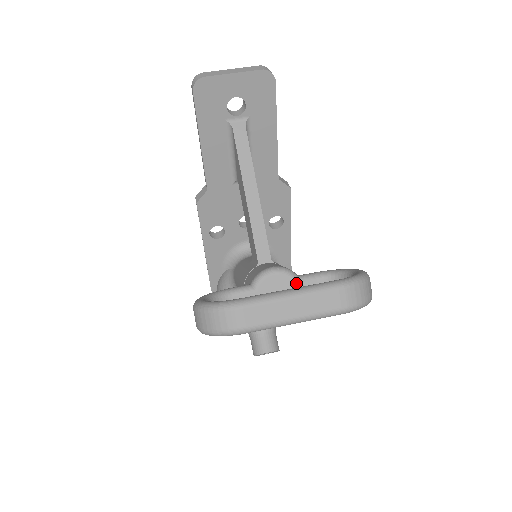
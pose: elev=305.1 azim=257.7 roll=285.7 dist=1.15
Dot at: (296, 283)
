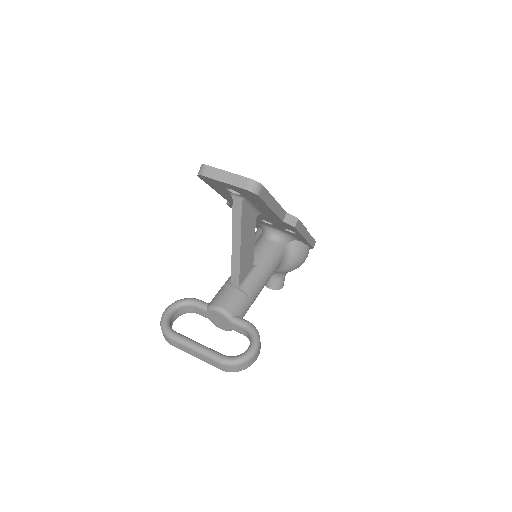
Dot at: (229, 322)
